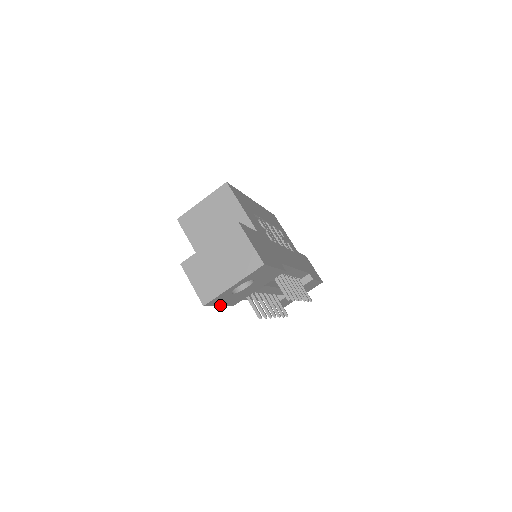
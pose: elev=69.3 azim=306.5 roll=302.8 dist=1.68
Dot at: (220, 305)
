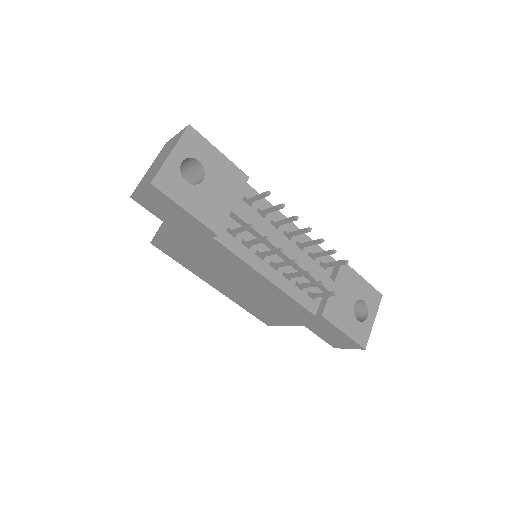
Dot at: (186, 209)
